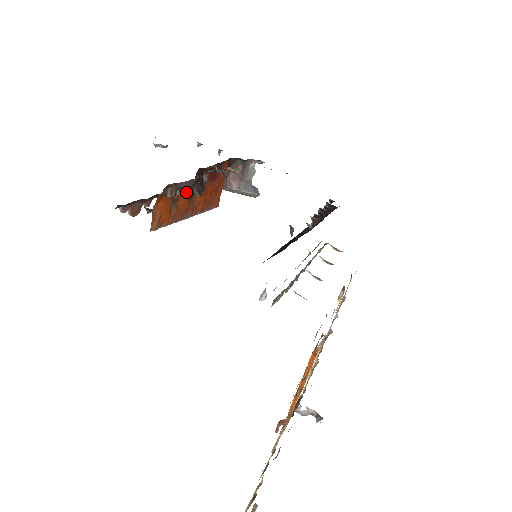
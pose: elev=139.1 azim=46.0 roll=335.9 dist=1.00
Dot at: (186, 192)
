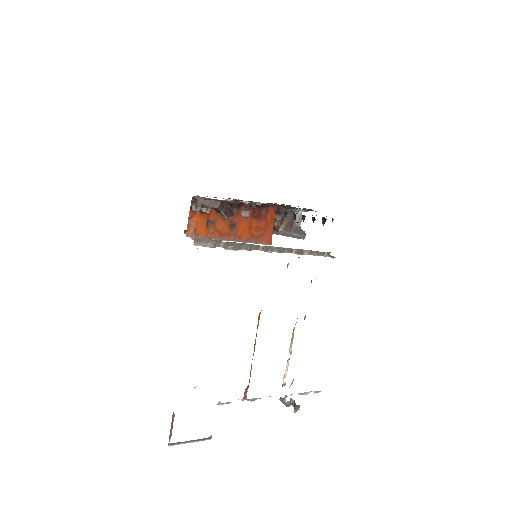
Dot at: (222, 218)
